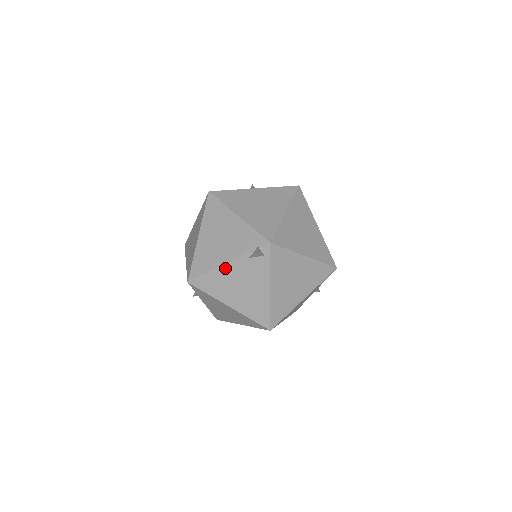
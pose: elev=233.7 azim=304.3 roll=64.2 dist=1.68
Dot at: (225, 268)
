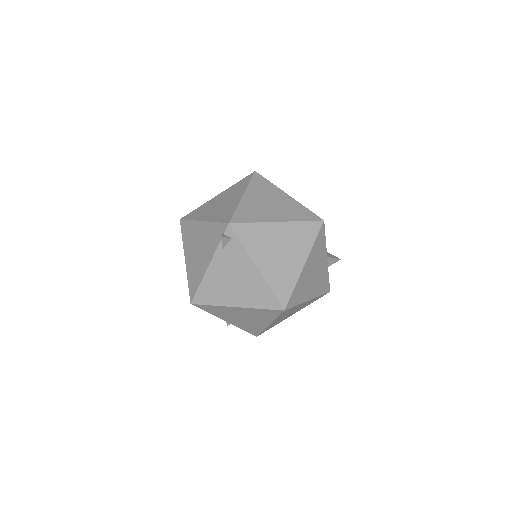
Dot at: (210, 271)
